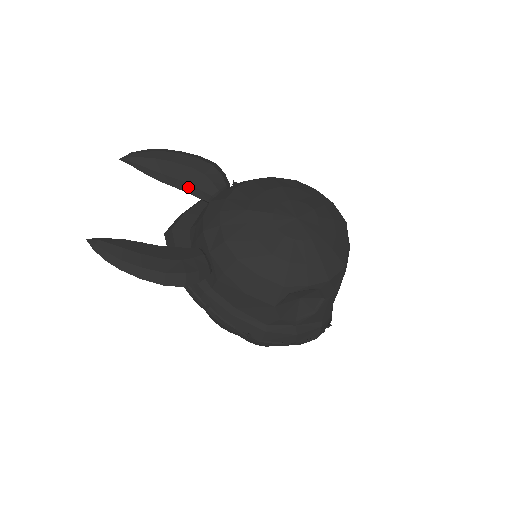
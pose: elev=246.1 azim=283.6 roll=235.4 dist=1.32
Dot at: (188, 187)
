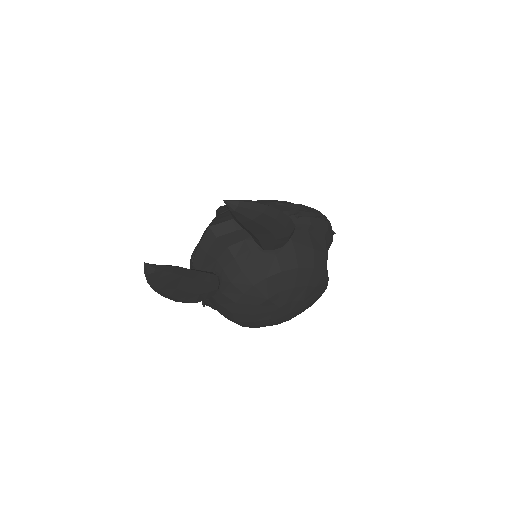
Dot at: (255, 238)
